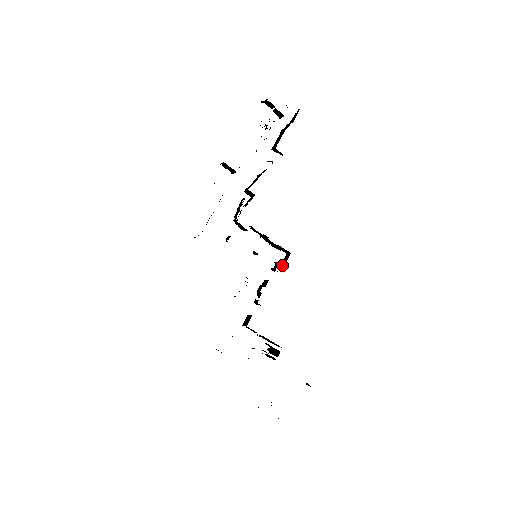
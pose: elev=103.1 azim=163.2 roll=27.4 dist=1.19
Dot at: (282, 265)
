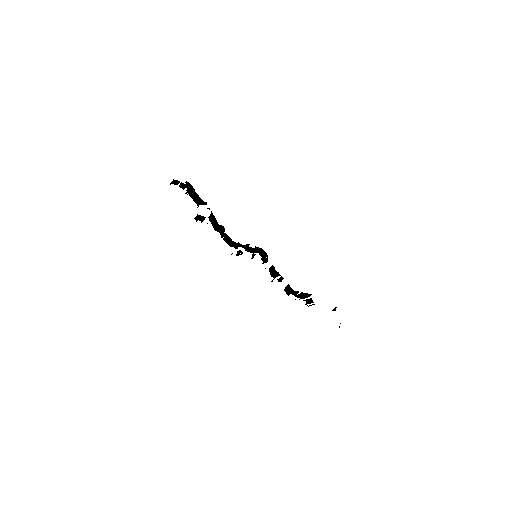
Dot at: (265, 258)
